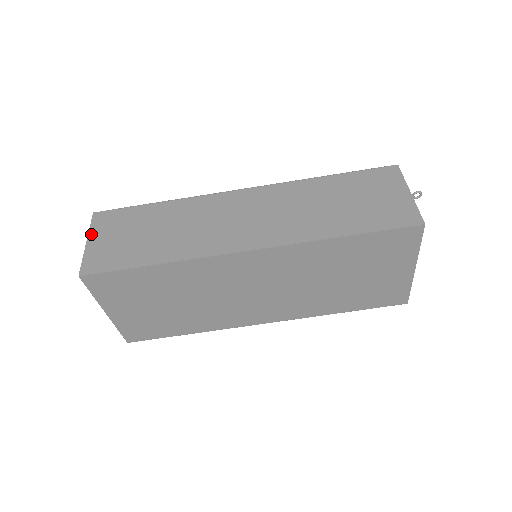
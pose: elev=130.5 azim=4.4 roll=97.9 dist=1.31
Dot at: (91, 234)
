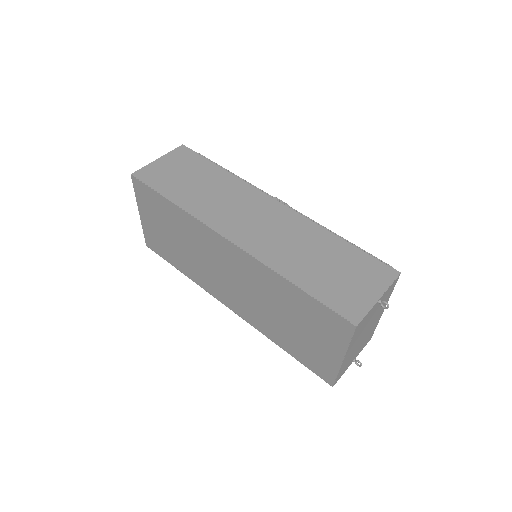
Dot at: (166, 156)
